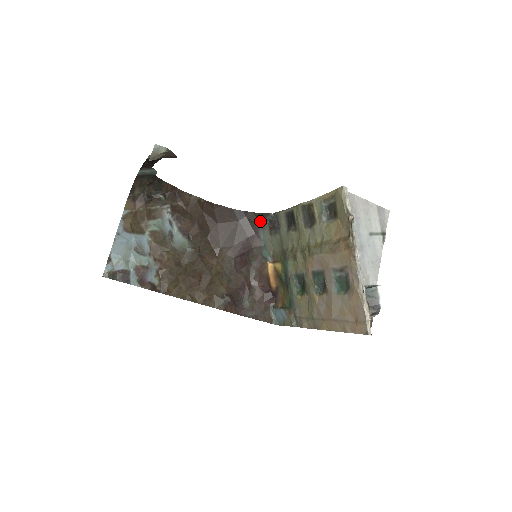
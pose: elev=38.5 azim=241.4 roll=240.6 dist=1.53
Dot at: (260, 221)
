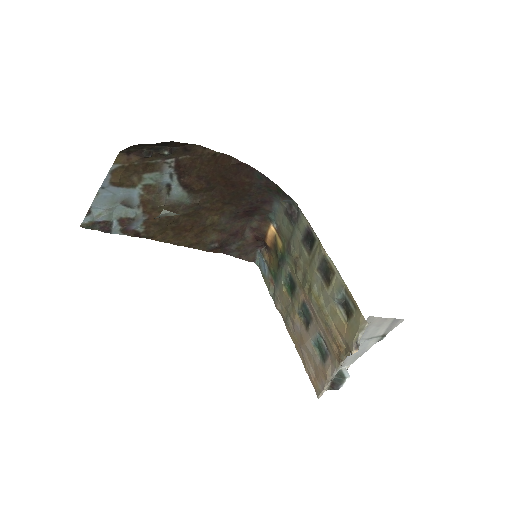
Dot at: (280, 195)
